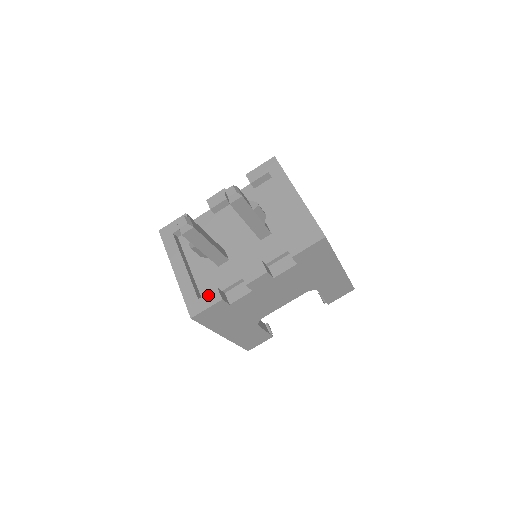
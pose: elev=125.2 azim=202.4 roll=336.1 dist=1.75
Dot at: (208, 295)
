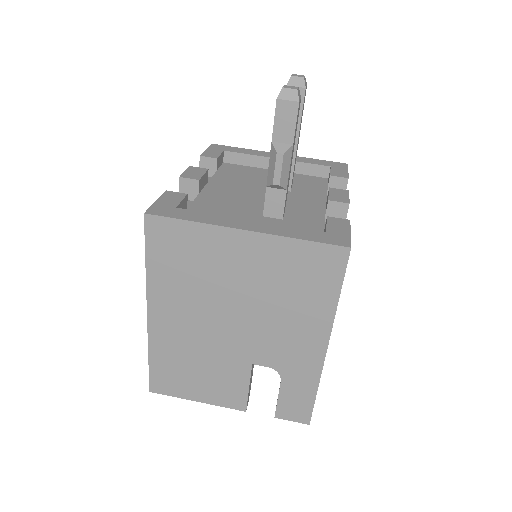
Dot at: (330, 224)
